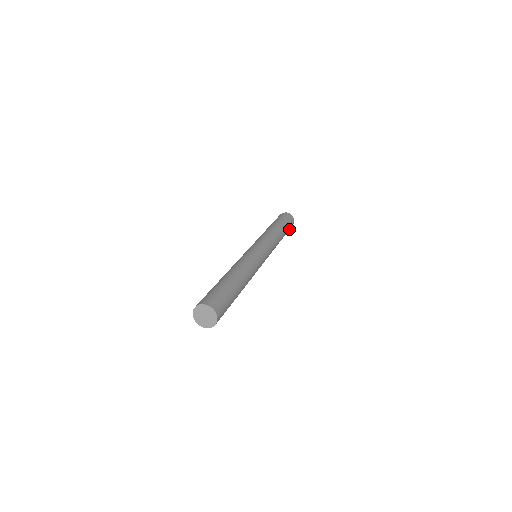
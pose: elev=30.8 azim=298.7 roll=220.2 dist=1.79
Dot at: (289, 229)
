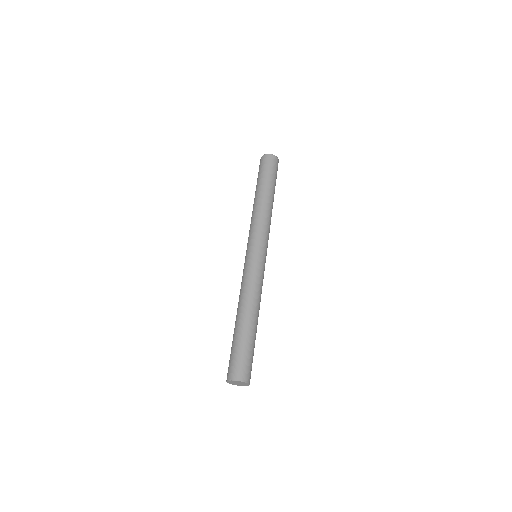
Dot at: occluded
